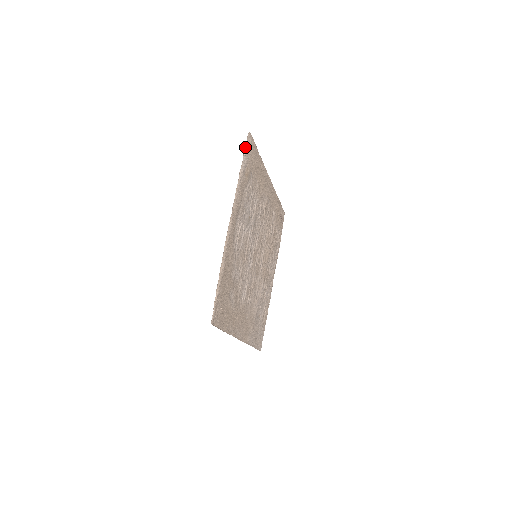
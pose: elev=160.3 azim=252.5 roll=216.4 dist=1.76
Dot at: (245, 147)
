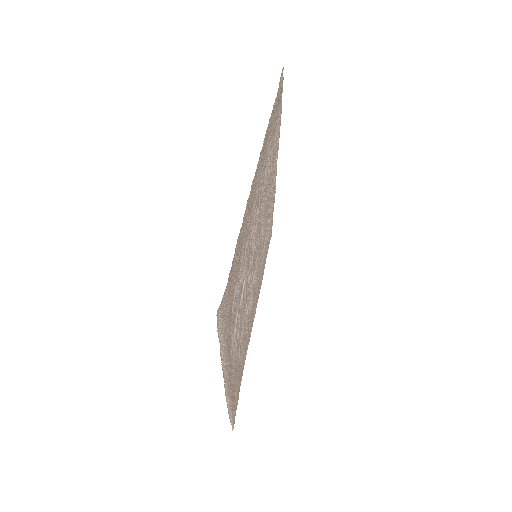
Dot at: (217, 328)
